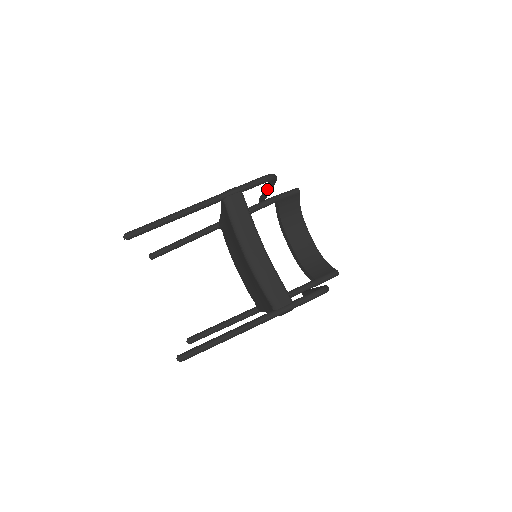
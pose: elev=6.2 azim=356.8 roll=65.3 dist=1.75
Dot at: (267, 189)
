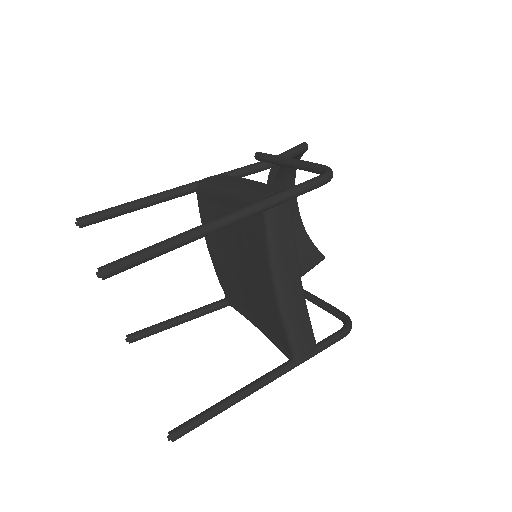
Dot at: (294, 167)
